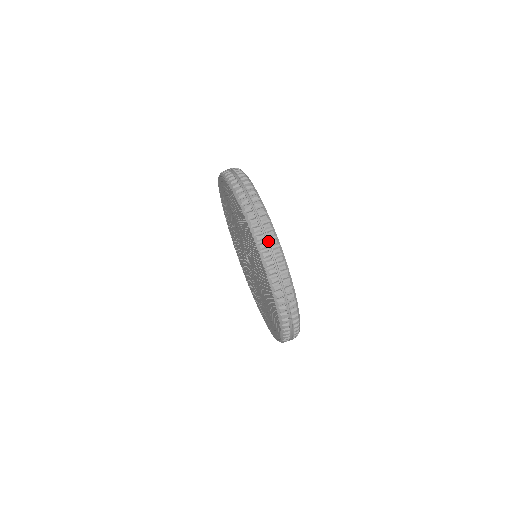
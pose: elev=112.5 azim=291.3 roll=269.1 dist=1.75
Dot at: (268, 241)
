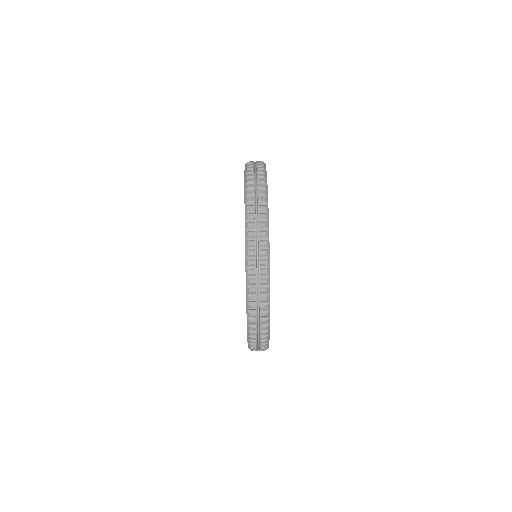
Dot at: (259, 312)
